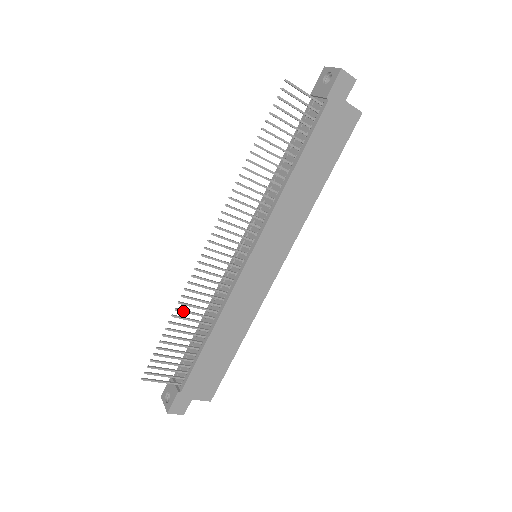
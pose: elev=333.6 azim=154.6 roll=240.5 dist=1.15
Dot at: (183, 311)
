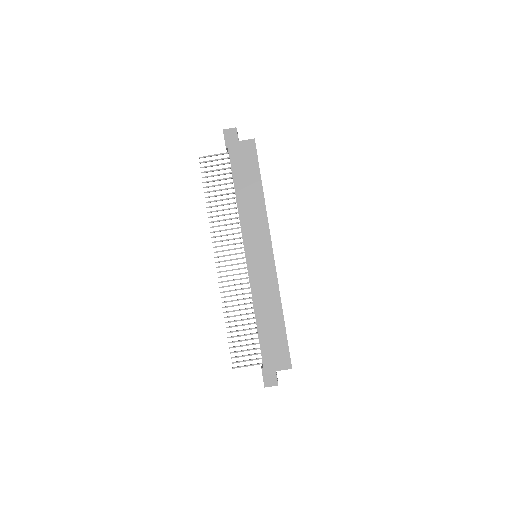
Dot at: occluded
